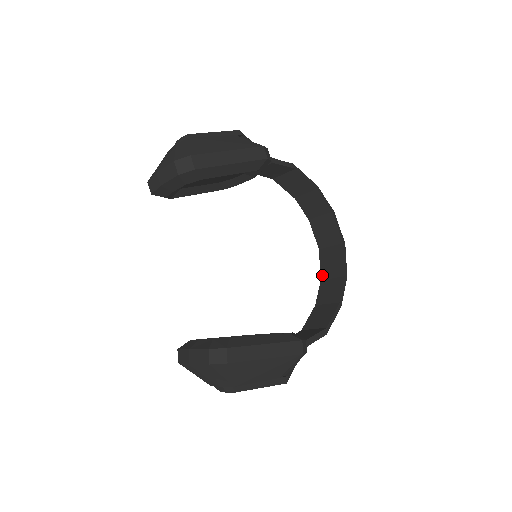
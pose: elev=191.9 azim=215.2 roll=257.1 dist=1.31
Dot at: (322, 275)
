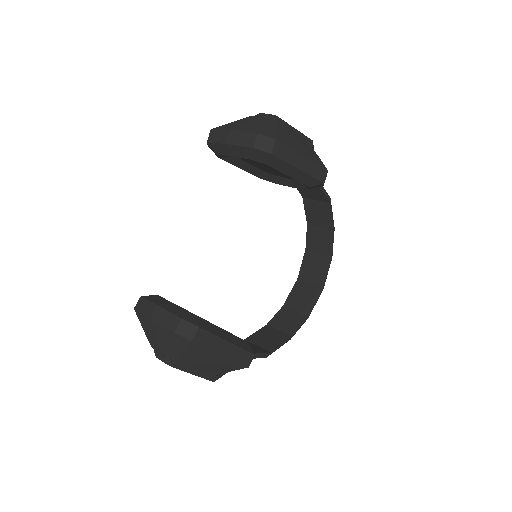
Dot at: (287, 302)
